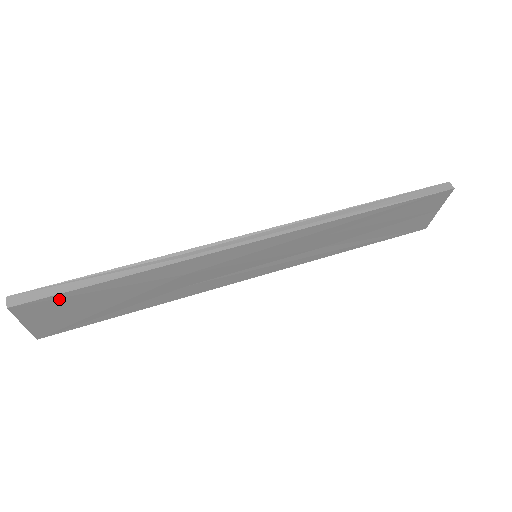
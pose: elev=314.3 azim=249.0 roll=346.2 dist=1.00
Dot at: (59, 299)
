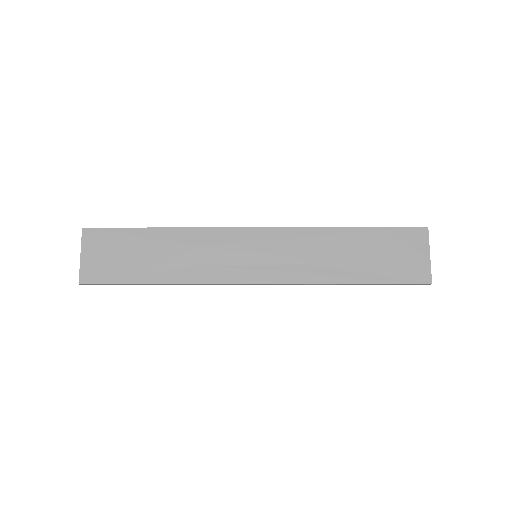
Dot at: (112, 234)
